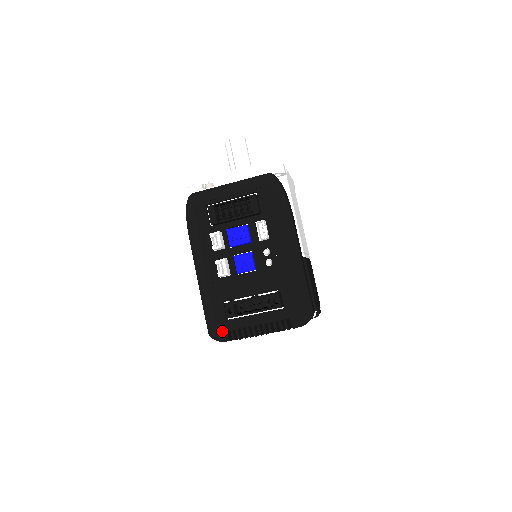
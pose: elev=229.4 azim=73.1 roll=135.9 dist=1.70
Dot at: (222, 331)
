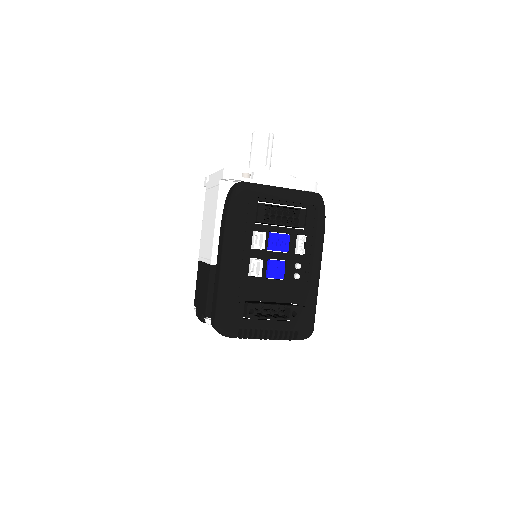
Dot at: (235, 328)
